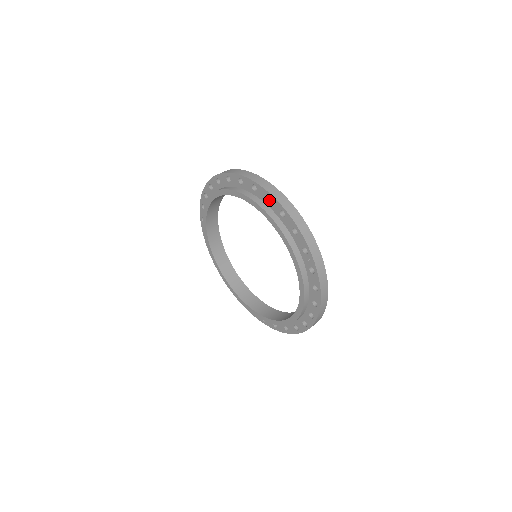
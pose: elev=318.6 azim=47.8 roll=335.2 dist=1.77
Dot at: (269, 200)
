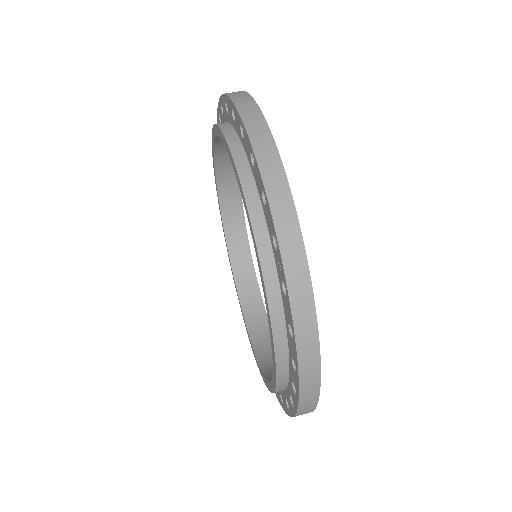
Dot at: occluded
